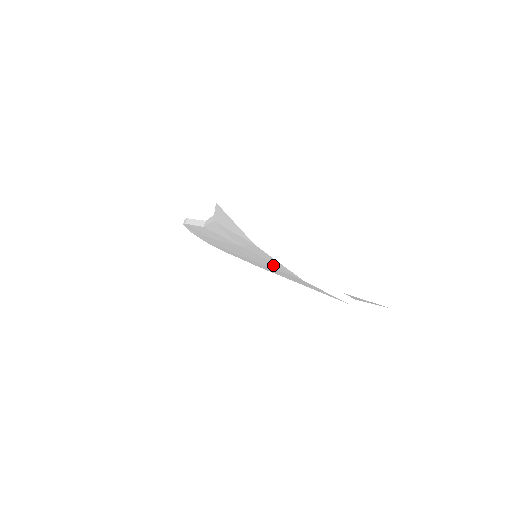
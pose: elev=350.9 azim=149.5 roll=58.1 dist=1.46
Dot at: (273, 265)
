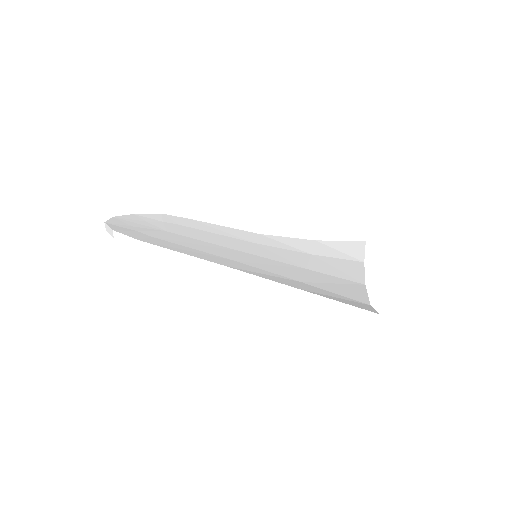
Dot at: occluded
